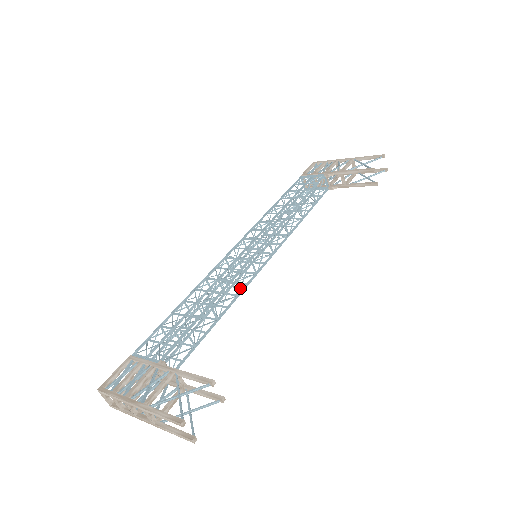
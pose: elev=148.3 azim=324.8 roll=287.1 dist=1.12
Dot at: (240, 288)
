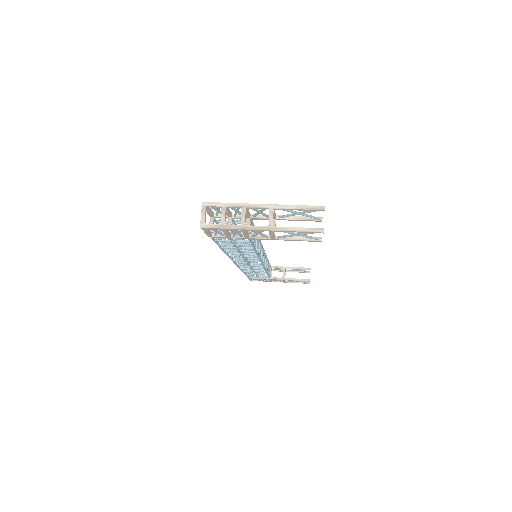
Dot at: (259, 254)
